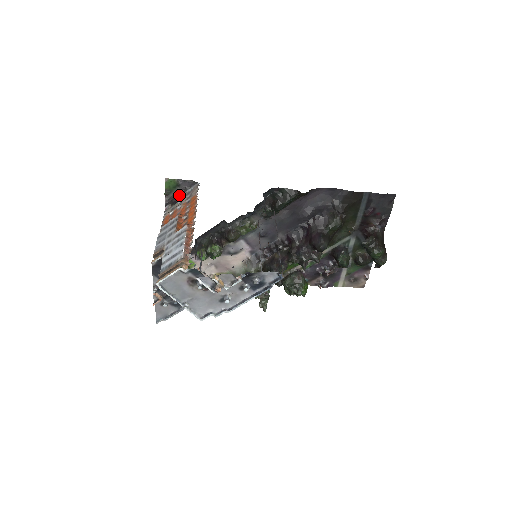
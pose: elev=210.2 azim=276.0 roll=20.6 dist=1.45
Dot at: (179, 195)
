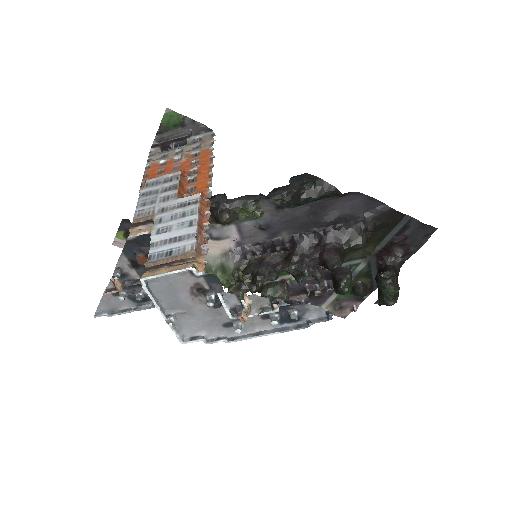
Dot at: (178, 139)
